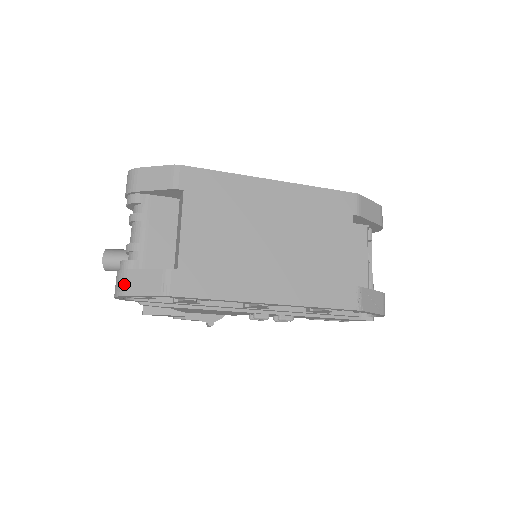
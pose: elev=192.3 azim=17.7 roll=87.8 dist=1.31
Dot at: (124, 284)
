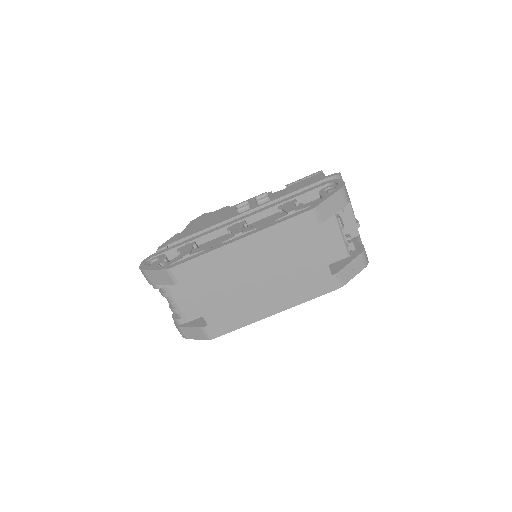
Dot at: (183, 334)
